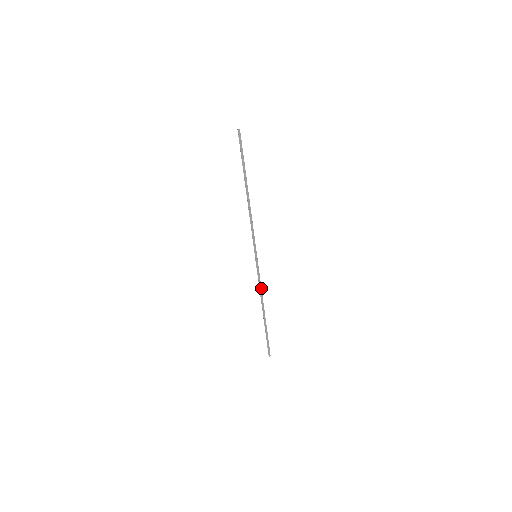
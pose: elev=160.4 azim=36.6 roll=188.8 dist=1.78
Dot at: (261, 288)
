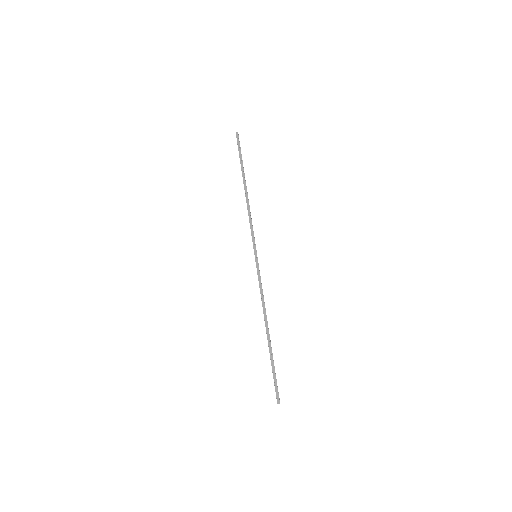
Dot at: (263, 297)
